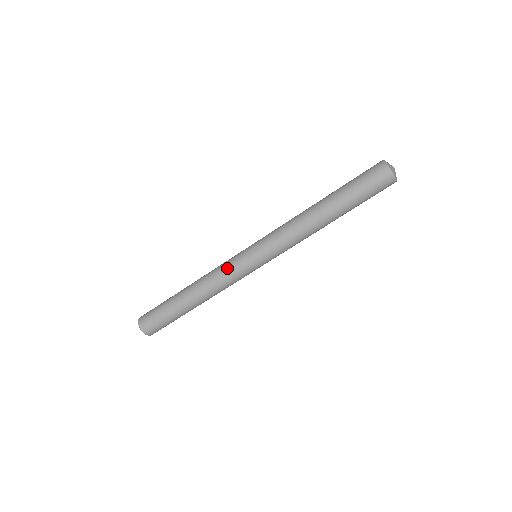
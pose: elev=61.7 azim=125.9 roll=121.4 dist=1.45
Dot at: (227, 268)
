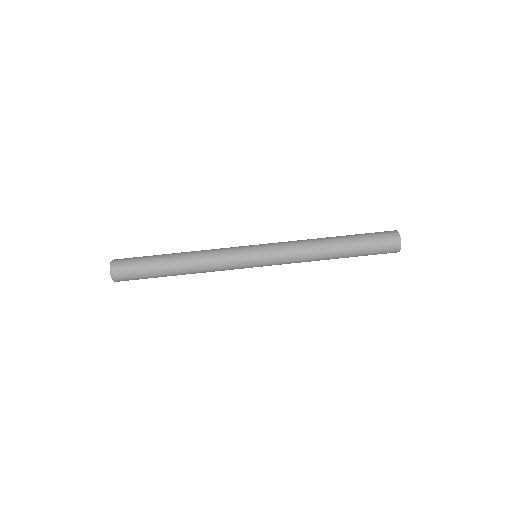
Dot at: occluded
